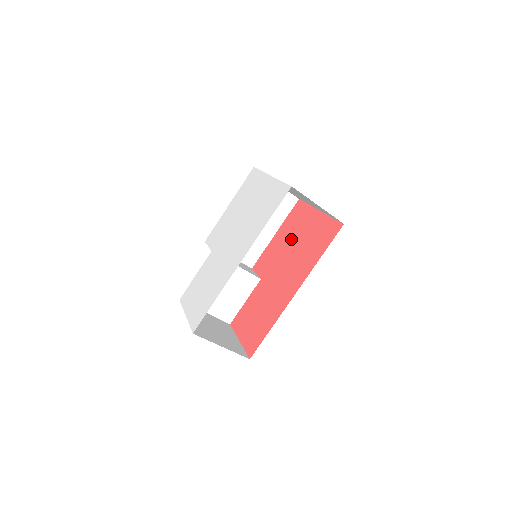
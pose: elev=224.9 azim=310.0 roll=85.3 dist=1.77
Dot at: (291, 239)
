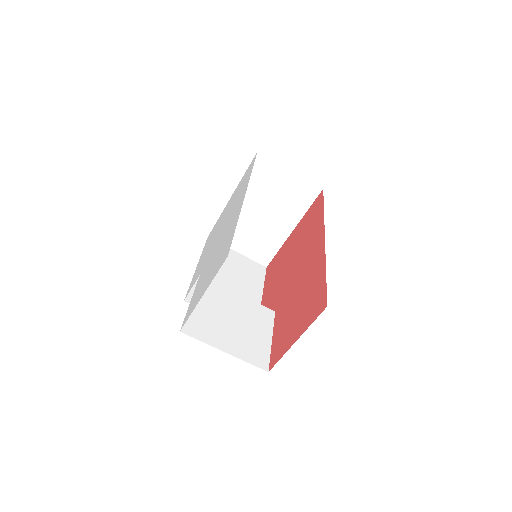
Dot at: (283, 266)
